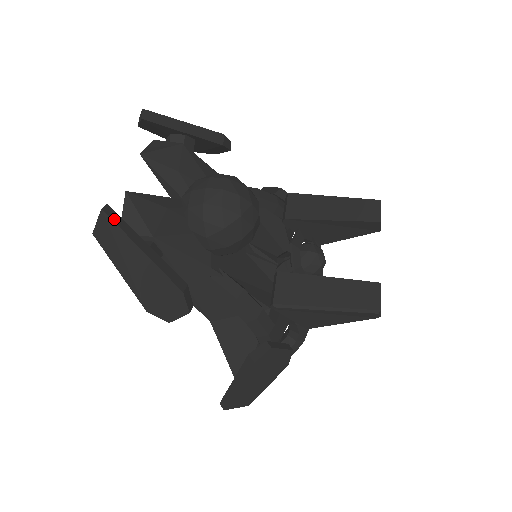
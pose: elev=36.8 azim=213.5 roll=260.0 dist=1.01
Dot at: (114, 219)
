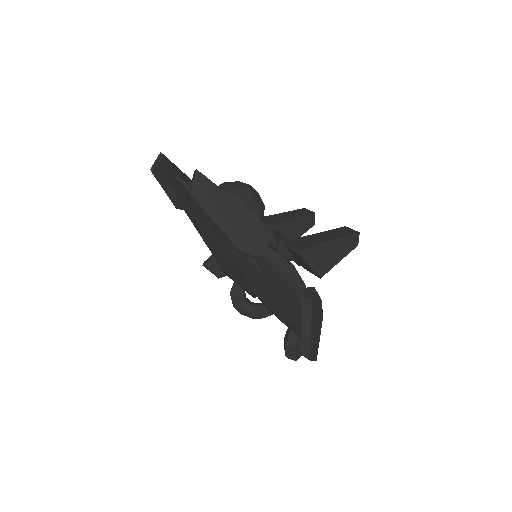
Dot at: (205, 177)
